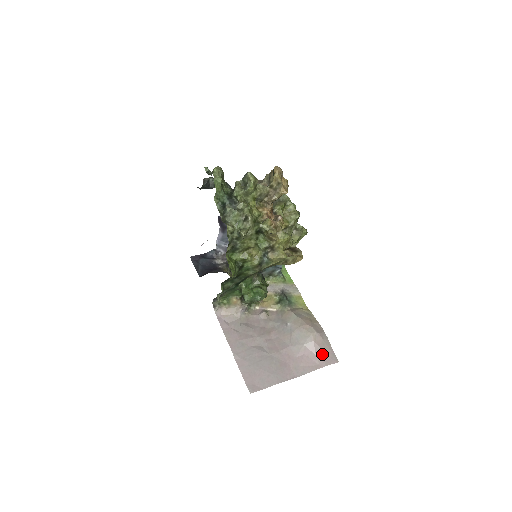
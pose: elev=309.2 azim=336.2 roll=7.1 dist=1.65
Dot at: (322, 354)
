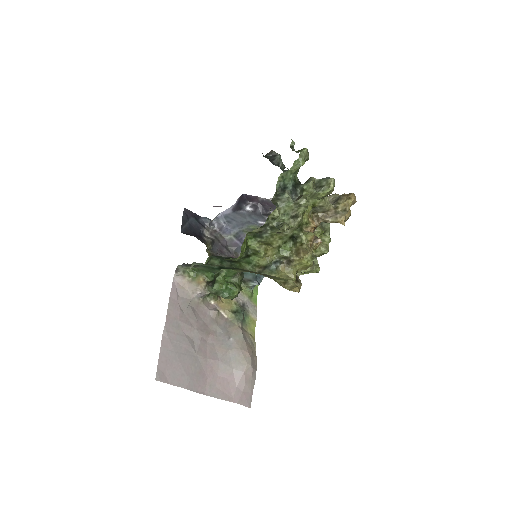
Dot at: (242, 390)
